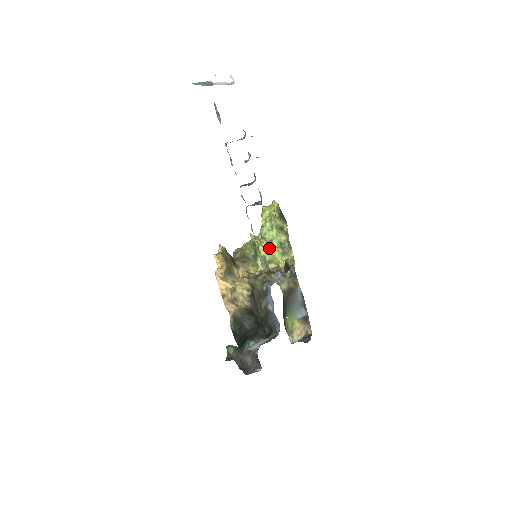
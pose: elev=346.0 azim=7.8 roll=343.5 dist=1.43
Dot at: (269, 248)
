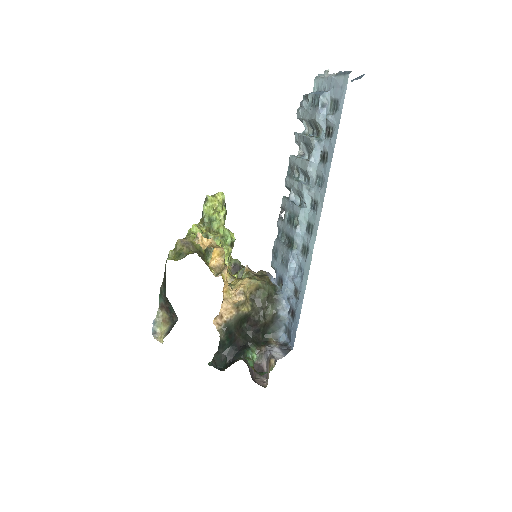
Dot at: (223, 245)
